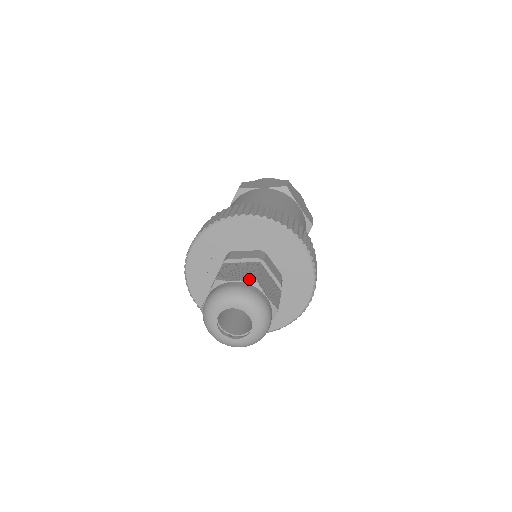
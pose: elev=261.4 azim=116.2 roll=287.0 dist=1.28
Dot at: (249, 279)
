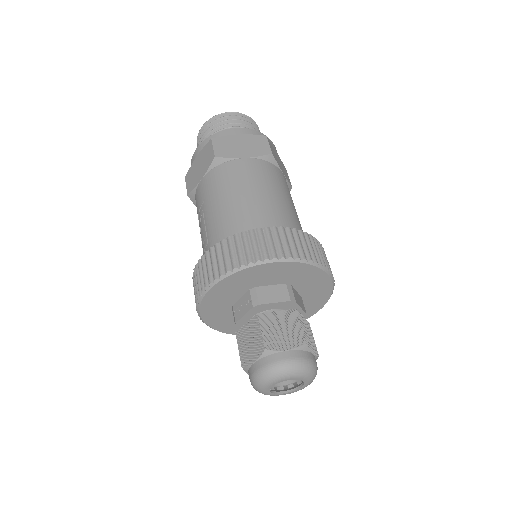
Dot at: (300, 345)
